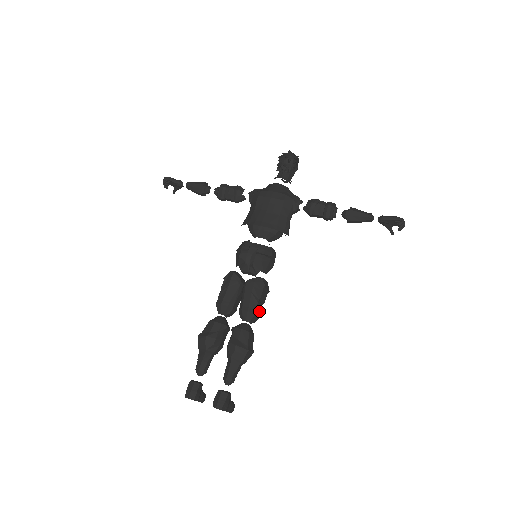
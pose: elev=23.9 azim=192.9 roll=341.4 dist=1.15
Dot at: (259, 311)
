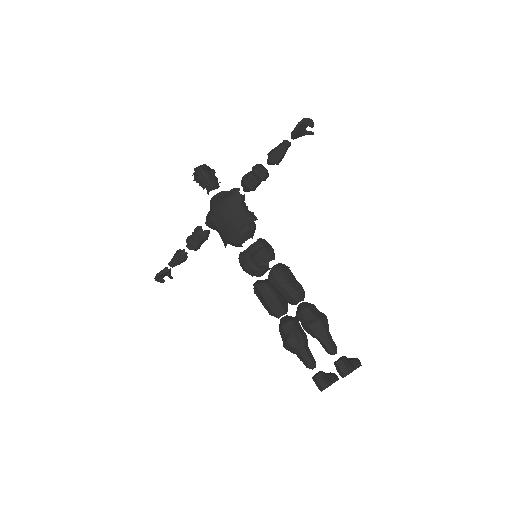
Dot at: (298, 287)
